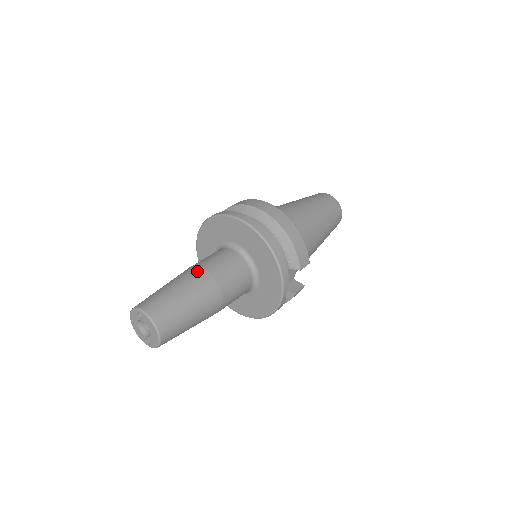
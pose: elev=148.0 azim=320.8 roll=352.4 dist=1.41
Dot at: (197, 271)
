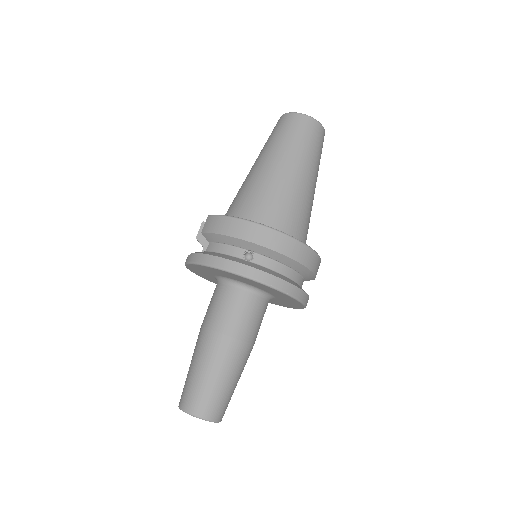
Dot at: (228, 344)
